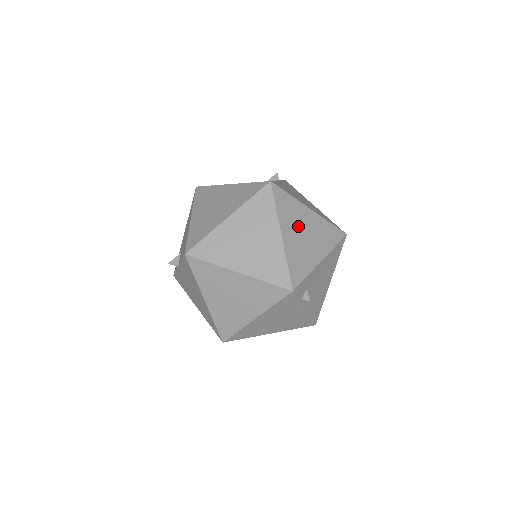
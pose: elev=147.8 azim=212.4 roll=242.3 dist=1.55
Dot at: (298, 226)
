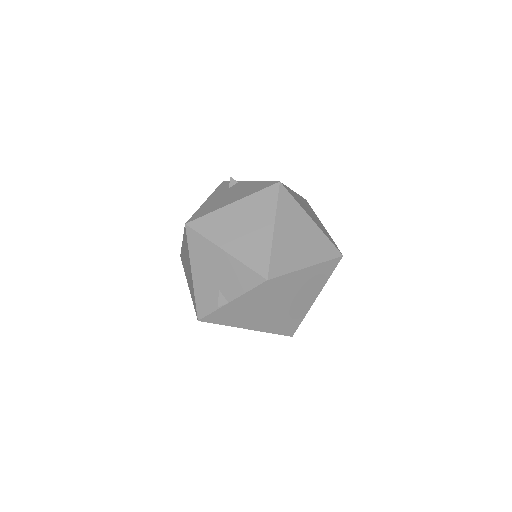
Dot at: (306, 208)
